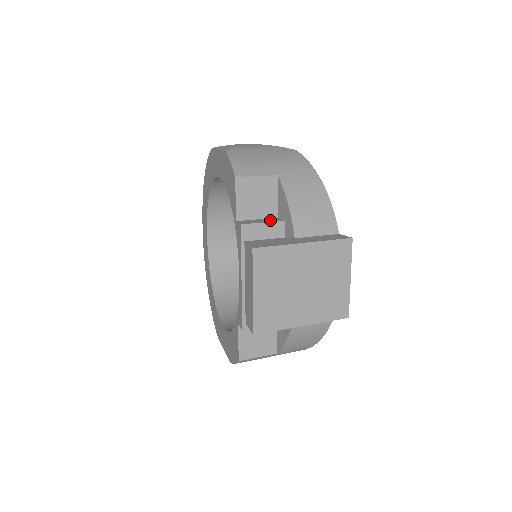
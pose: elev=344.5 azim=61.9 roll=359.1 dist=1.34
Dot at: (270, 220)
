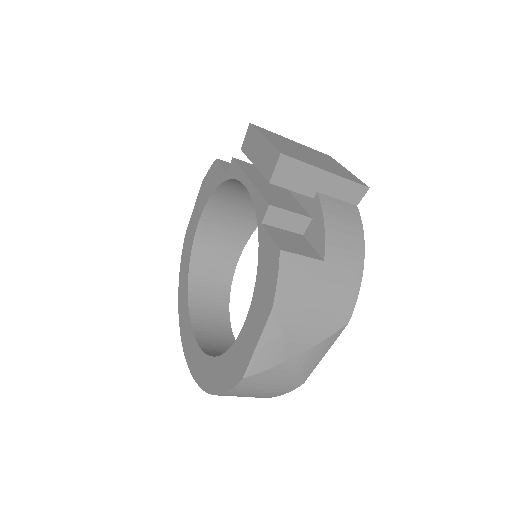
Dot at: occluded
